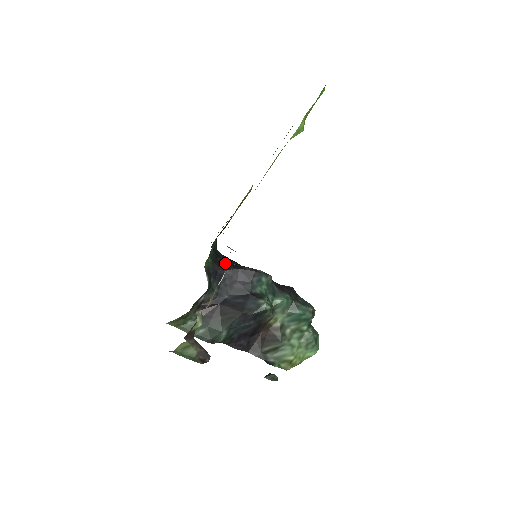
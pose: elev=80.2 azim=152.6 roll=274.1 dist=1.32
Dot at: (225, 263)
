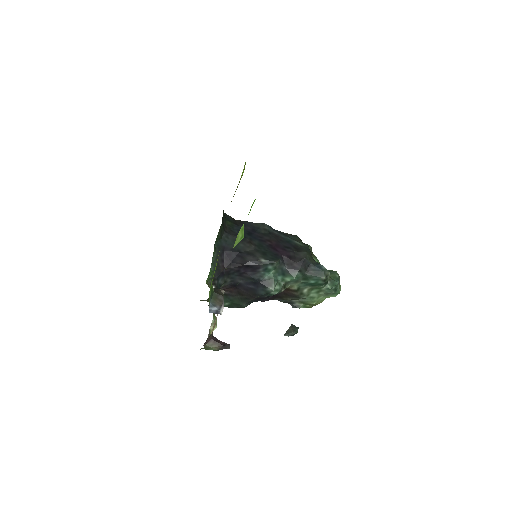
Dot at: (231, 257)
